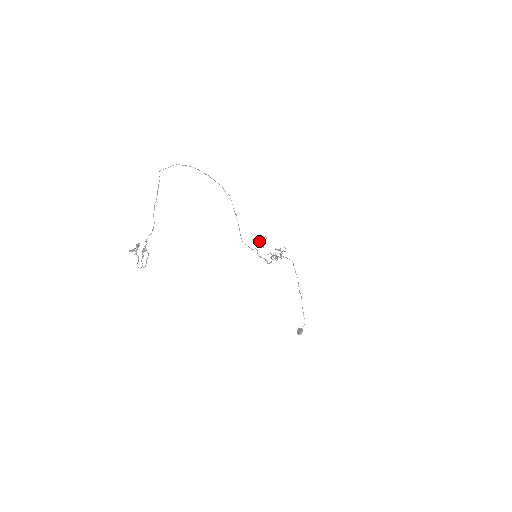
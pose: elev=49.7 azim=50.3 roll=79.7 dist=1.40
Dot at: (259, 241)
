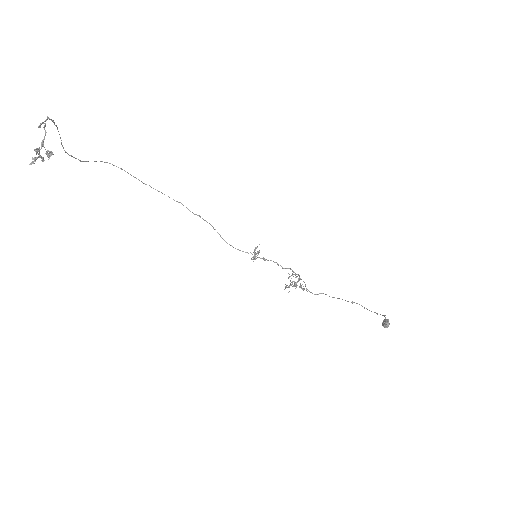
Dot at: occluded
